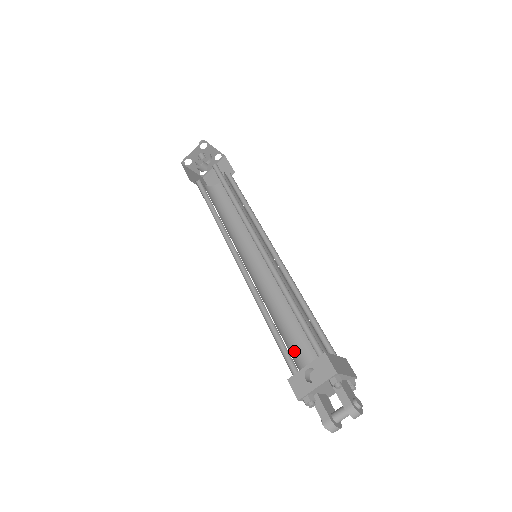
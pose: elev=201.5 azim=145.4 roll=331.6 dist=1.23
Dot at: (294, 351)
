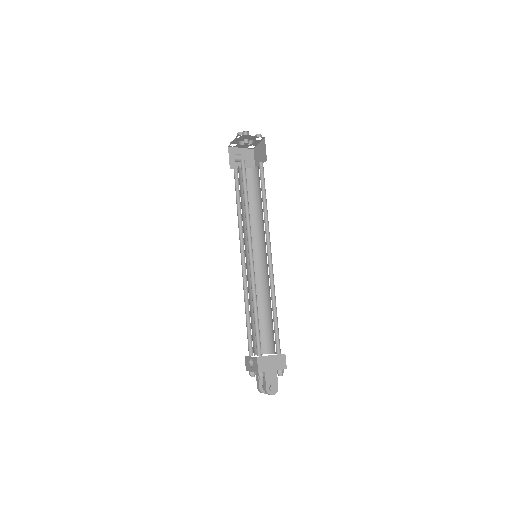
Dot at: (262, 334)
